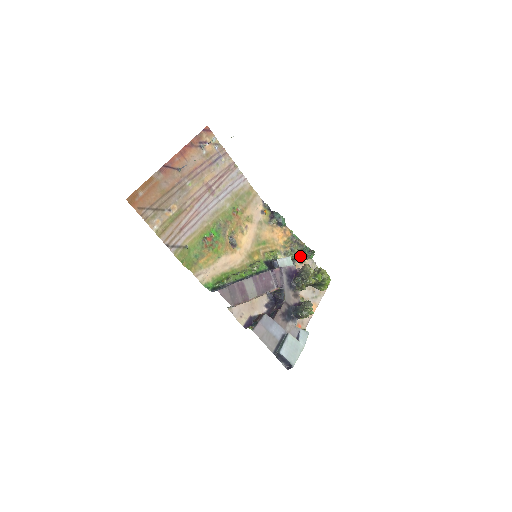
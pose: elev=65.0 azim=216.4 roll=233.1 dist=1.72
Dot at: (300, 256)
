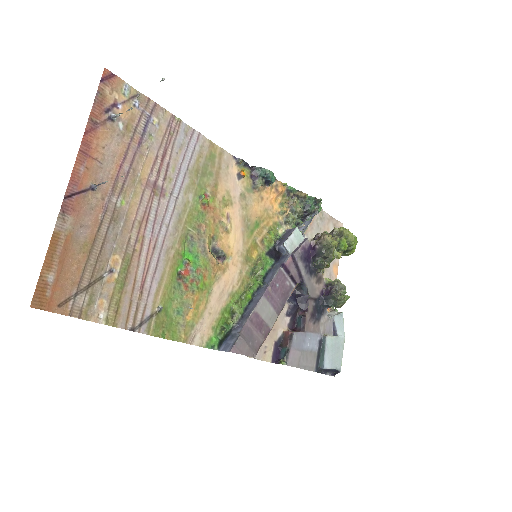
Dot at: (305, 214)
